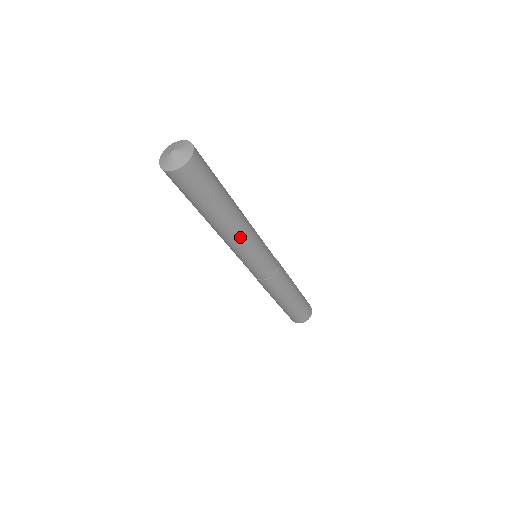
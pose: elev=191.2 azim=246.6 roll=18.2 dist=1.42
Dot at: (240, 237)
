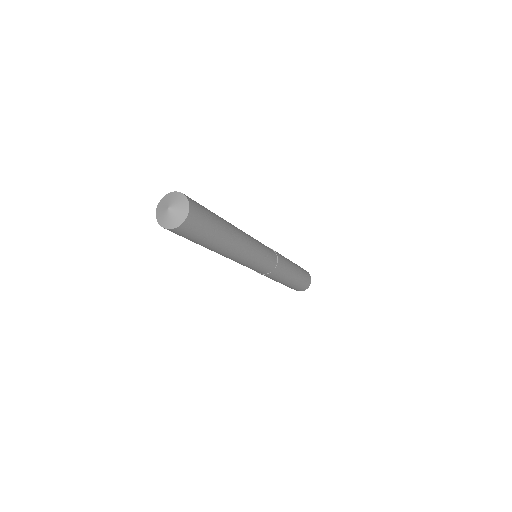
Dot at: (239, 255)
